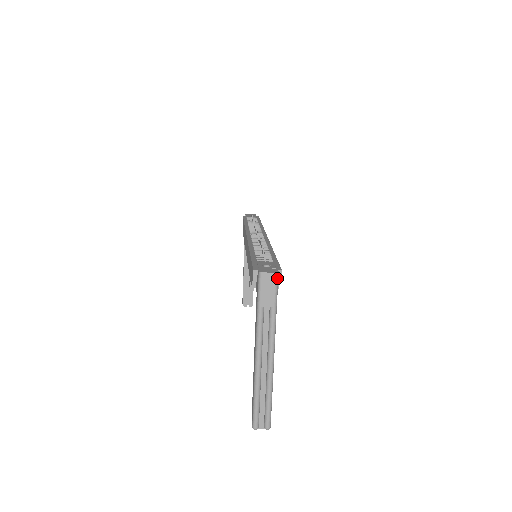
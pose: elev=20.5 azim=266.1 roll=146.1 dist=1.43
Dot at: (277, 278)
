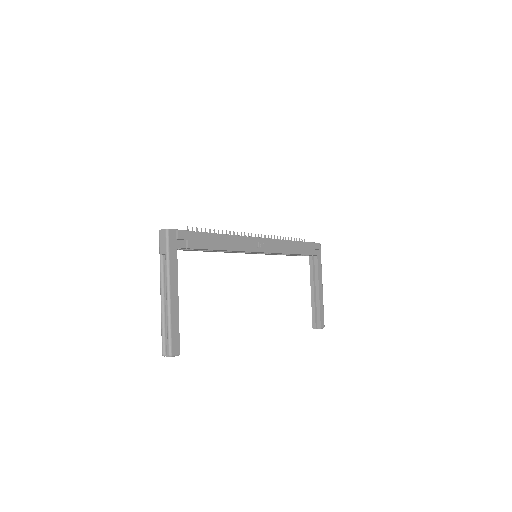
Dot at: (167, 233)
